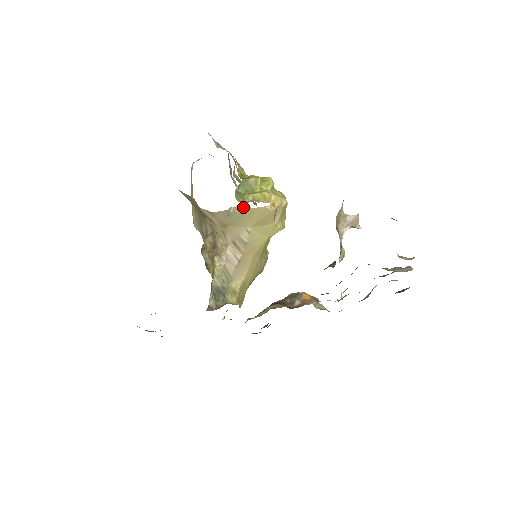
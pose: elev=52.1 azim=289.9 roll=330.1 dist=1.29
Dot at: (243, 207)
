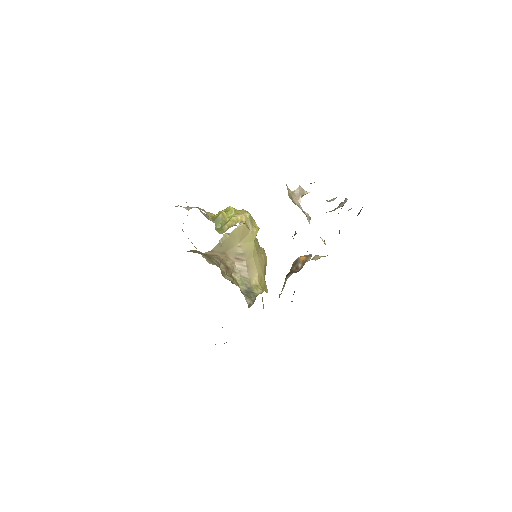
Dot at: (226, 235)
